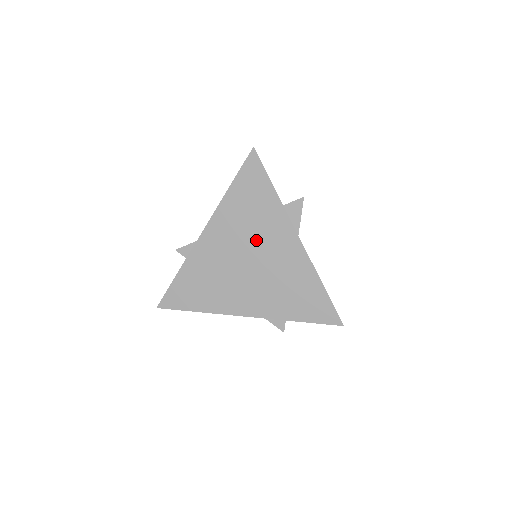
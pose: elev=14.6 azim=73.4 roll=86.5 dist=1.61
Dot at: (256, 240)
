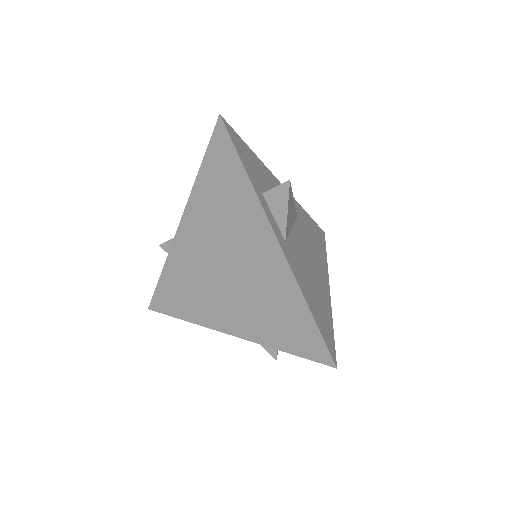
Dot at: (230, 238)
